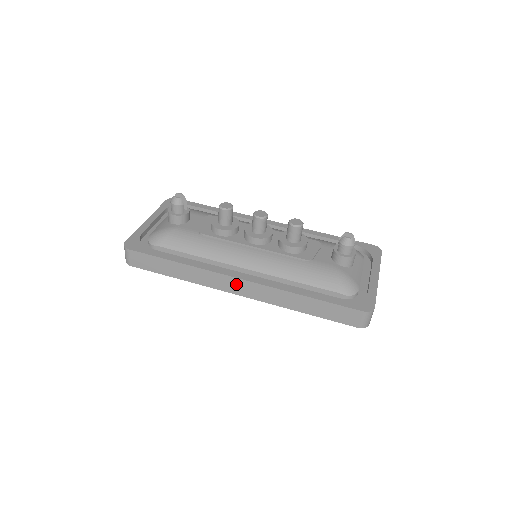
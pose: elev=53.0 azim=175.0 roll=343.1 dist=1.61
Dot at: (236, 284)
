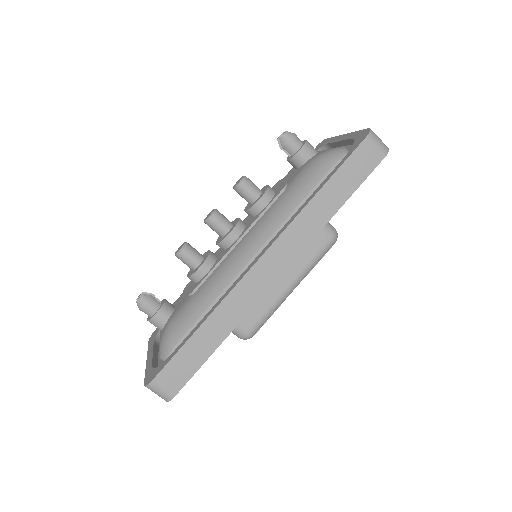
Dot at: (264, 269)
